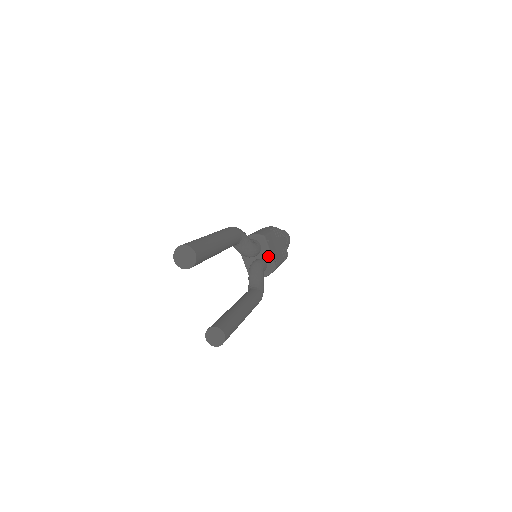
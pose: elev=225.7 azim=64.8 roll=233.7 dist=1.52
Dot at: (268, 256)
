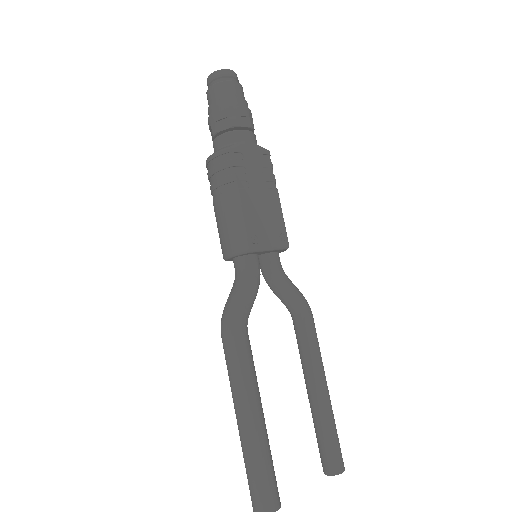
Dot at: (271, 251)
